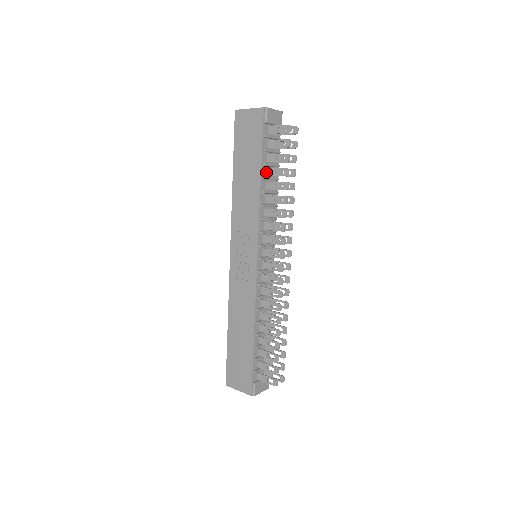
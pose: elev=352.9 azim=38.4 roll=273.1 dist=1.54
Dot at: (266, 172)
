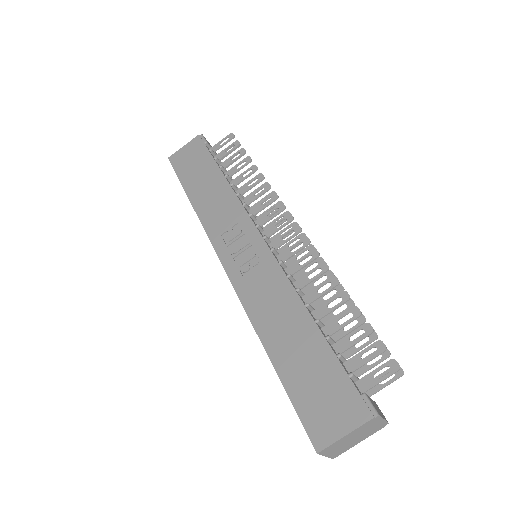
Dot at: occluded
